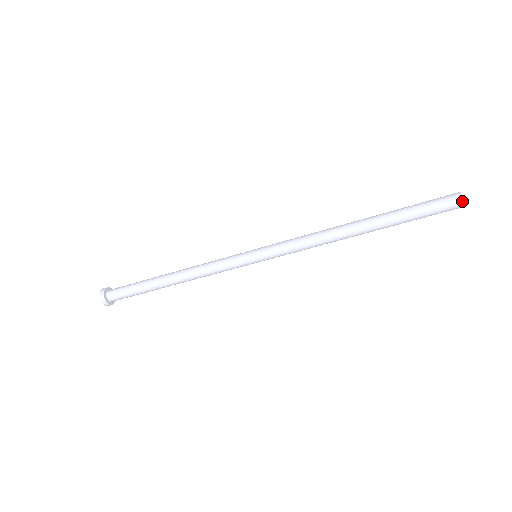
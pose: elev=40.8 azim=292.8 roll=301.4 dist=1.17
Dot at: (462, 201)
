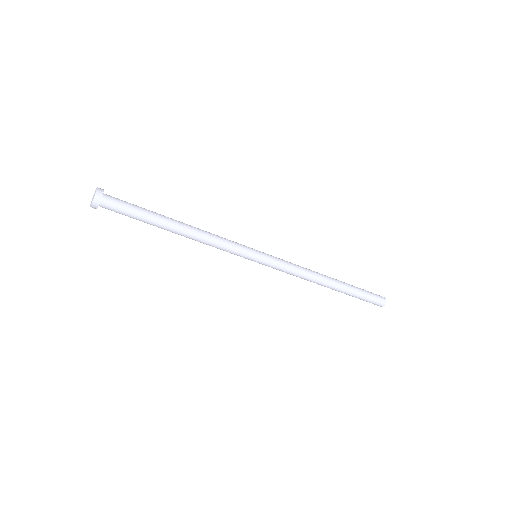
Dot at: (385, 302)
